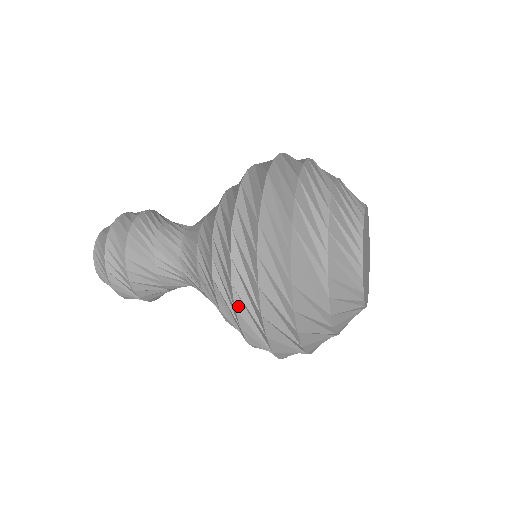
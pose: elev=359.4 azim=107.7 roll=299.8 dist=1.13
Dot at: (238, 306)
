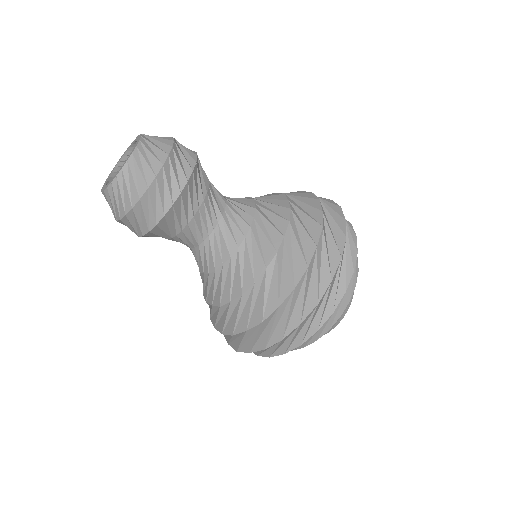
Dot at: (320, 201)
